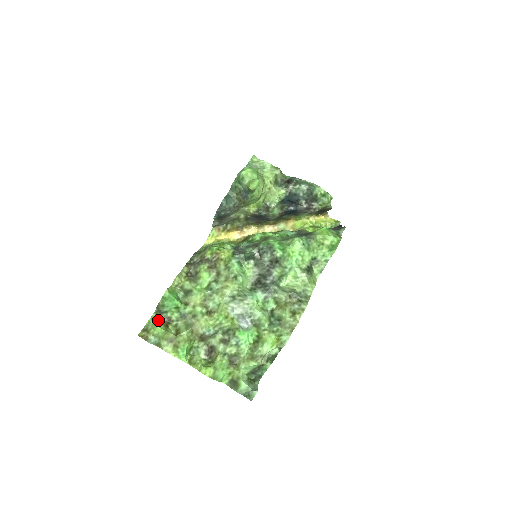
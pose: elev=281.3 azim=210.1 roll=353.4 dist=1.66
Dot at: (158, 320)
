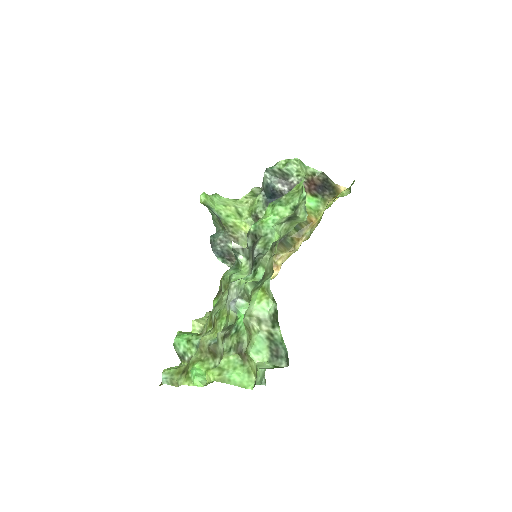
Dot at: occluded
